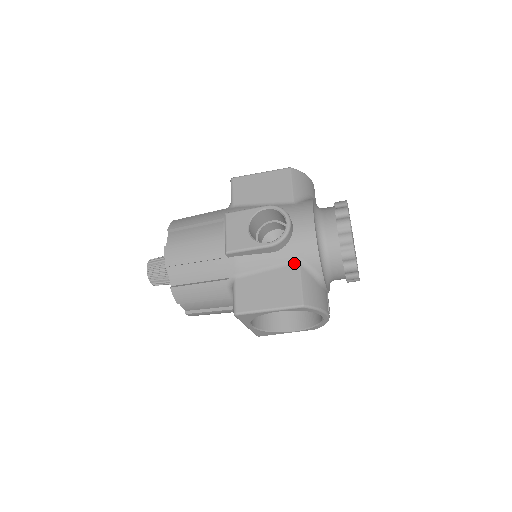
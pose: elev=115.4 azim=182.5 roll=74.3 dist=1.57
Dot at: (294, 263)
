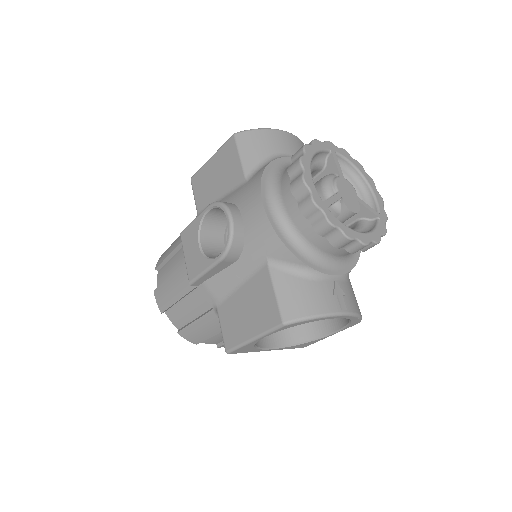
Dot at: (262, 266)
